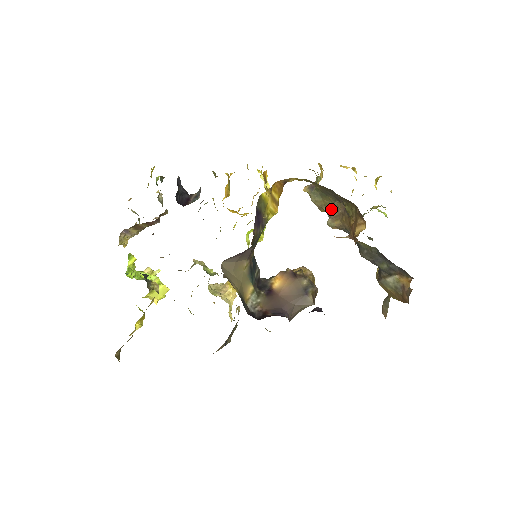
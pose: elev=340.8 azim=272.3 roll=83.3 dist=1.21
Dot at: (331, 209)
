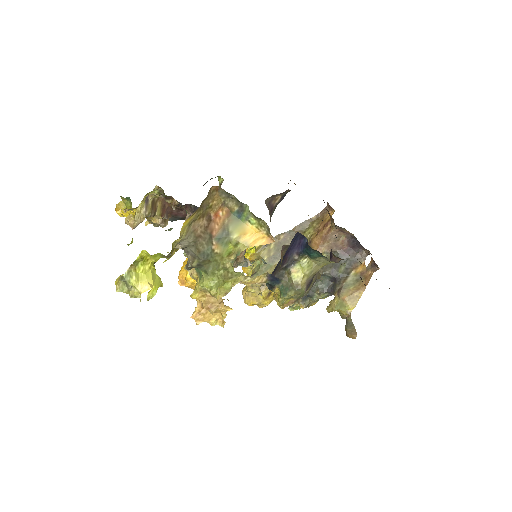
Dot at: occluded
